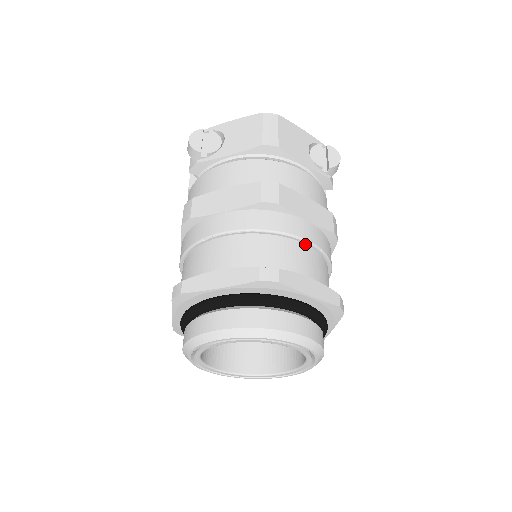
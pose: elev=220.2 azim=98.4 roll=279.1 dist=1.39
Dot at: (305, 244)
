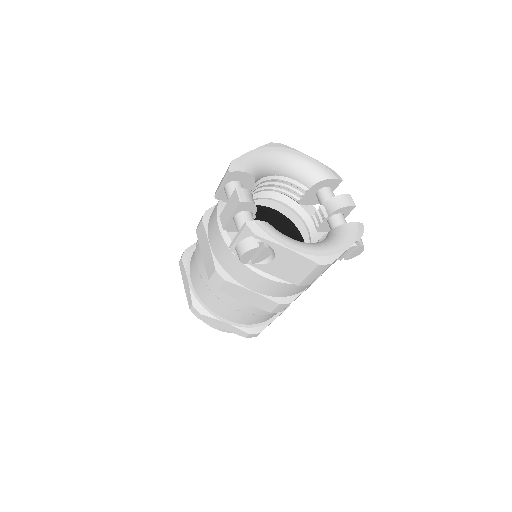
Dot at: occluded
